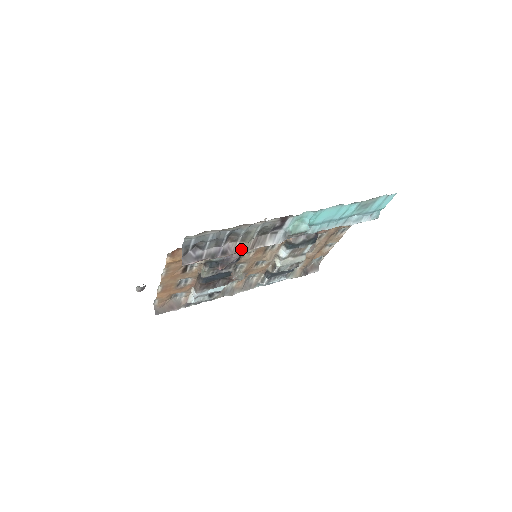
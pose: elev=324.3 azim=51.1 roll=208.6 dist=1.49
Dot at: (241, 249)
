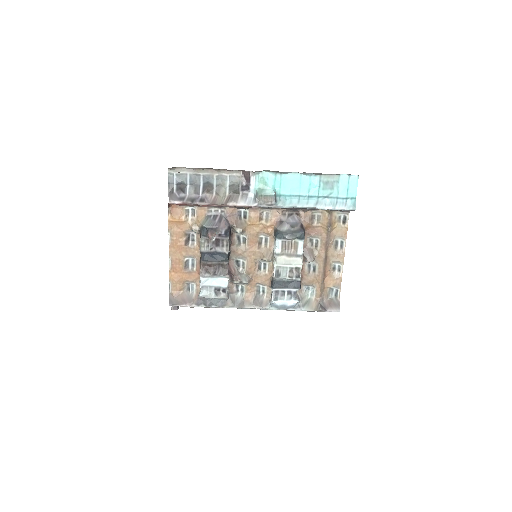
Dot at: (217, 202)
